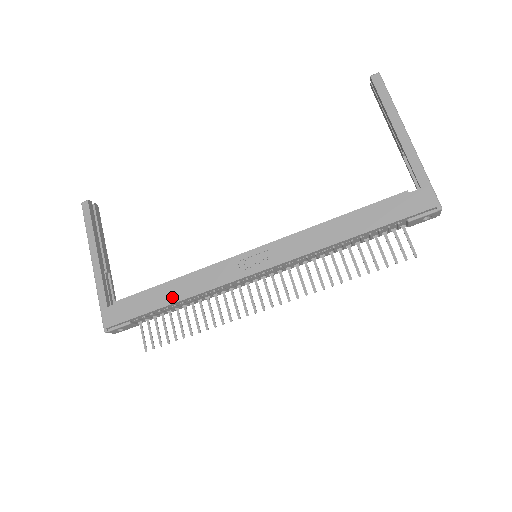
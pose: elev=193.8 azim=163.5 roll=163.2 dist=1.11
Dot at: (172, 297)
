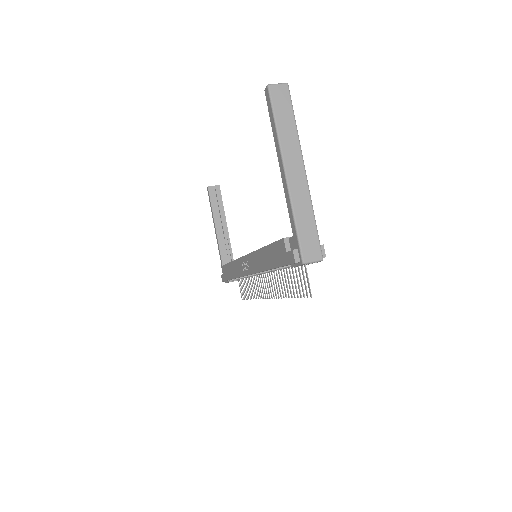
Dot at: (231, 274)
